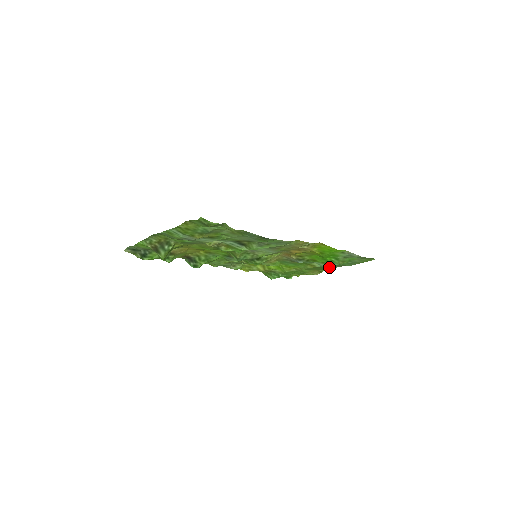
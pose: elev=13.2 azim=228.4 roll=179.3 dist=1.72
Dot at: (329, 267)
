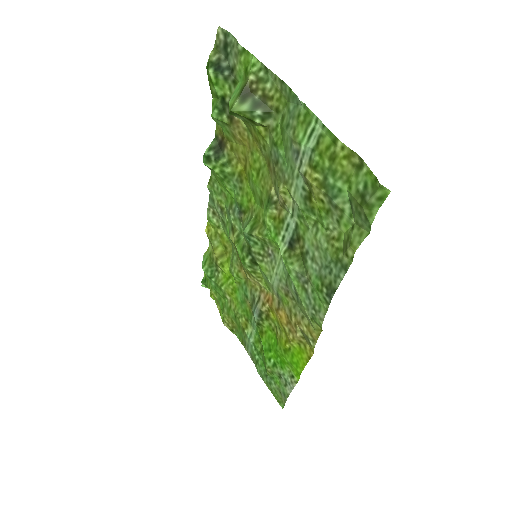
Dot at: (246, 344)
